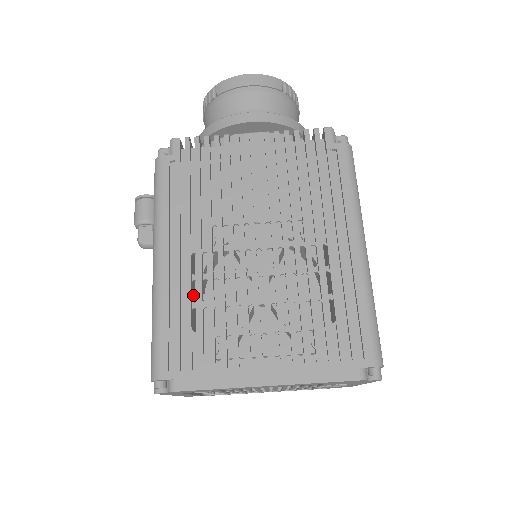
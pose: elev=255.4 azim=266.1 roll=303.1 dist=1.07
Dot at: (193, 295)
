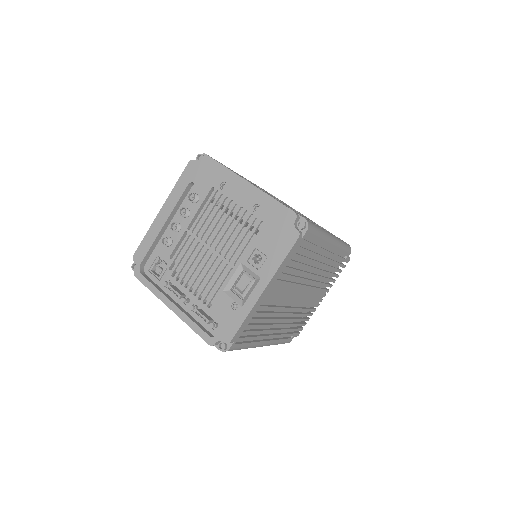
Dot at: occluded
